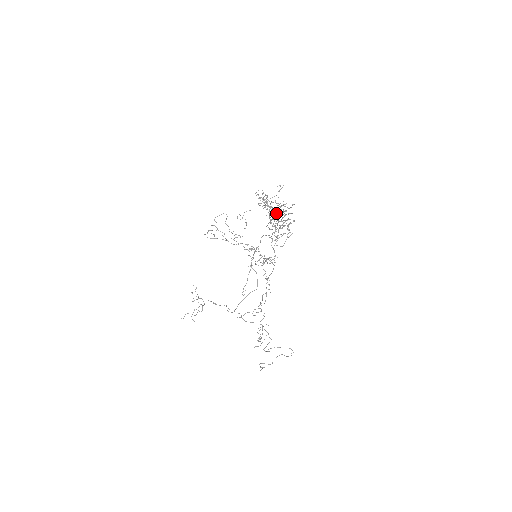
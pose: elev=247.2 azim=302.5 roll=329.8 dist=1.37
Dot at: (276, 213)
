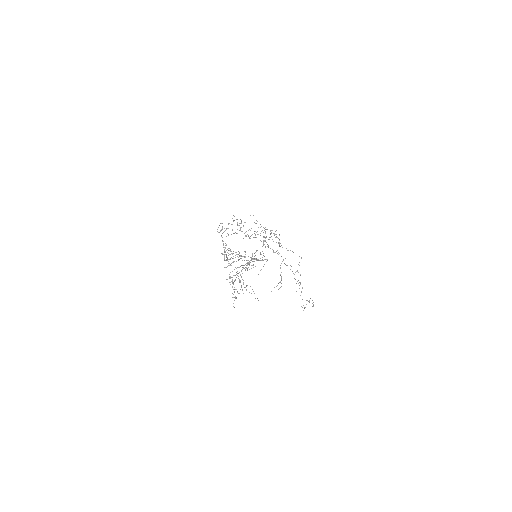
Dot at: occluded
